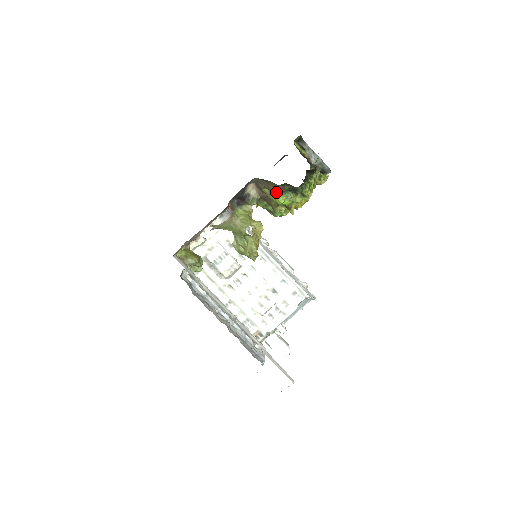
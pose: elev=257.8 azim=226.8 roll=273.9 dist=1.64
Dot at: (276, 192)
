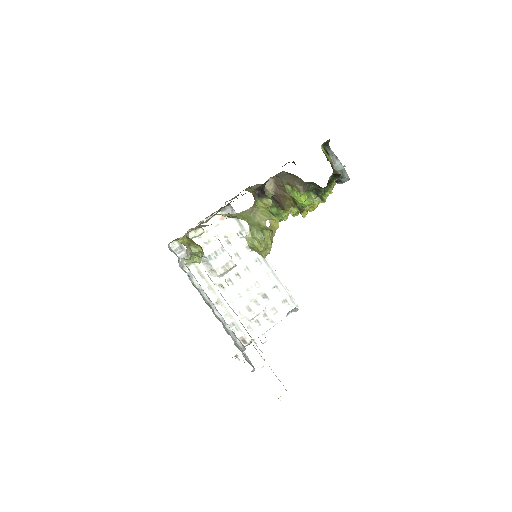
Dot at: (301, 189)
